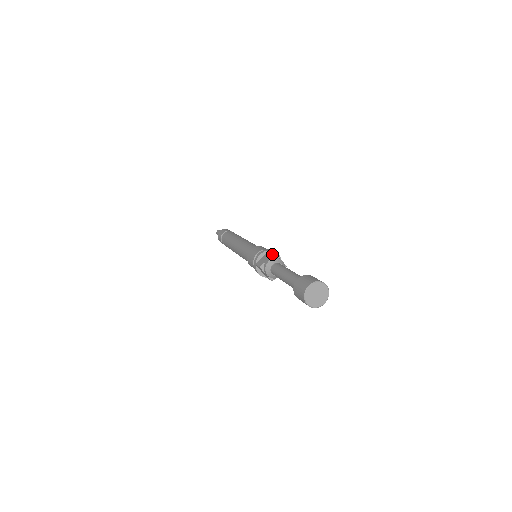
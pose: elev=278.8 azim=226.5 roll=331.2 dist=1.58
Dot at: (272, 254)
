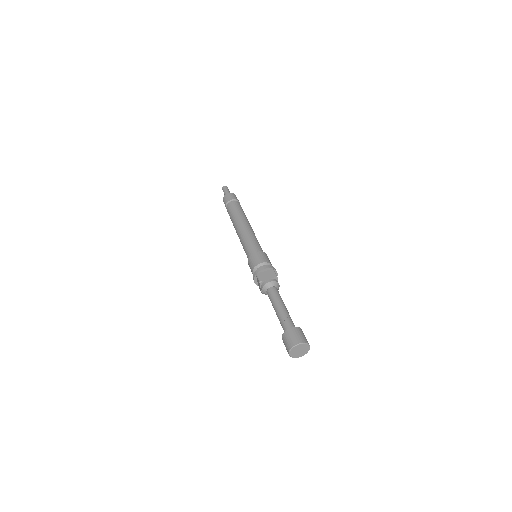
Dot at: (259, 284)
